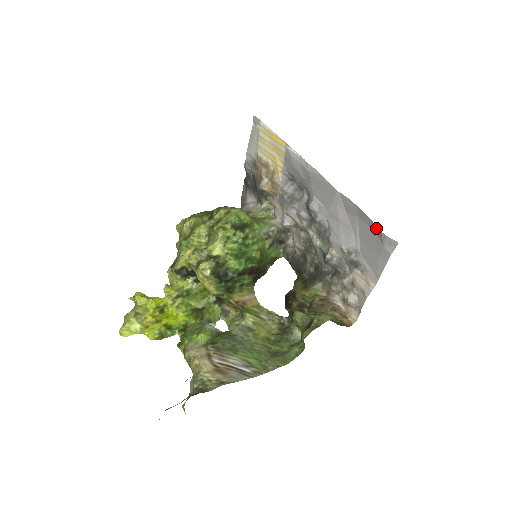
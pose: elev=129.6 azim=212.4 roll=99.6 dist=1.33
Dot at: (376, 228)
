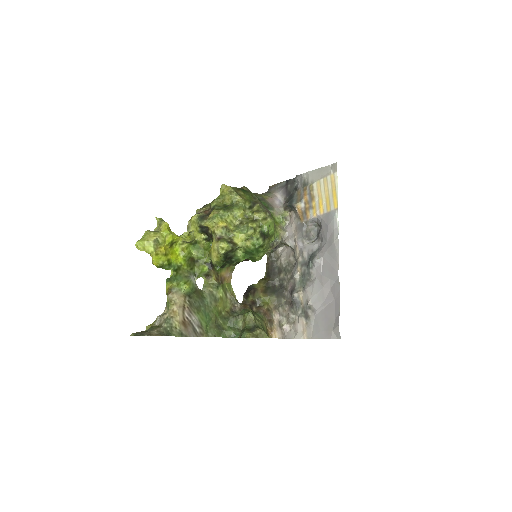
Dot at: (338, 319)
